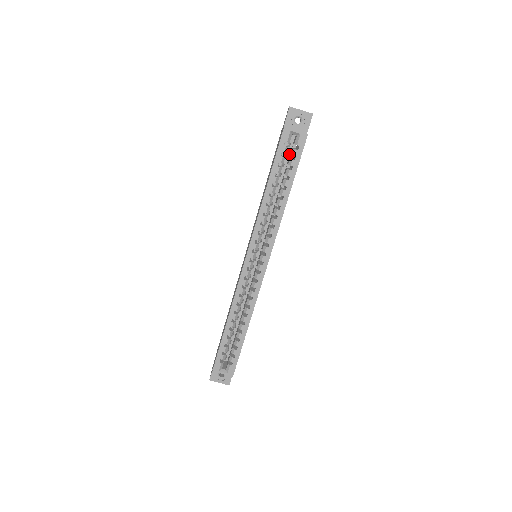
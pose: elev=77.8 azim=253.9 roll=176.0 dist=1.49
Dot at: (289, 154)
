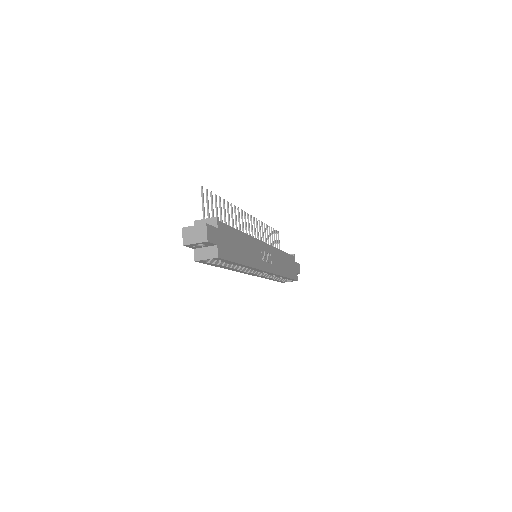
Dot at: occluded
